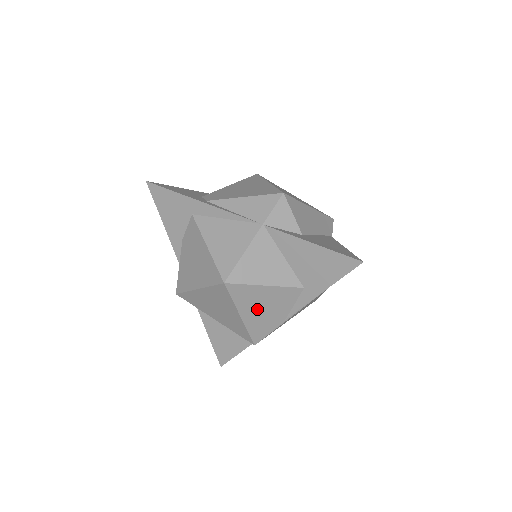
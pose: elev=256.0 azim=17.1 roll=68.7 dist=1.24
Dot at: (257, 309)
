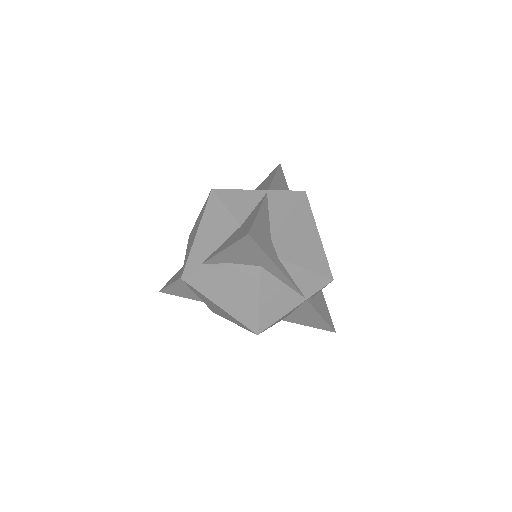
Dot at: occluded
